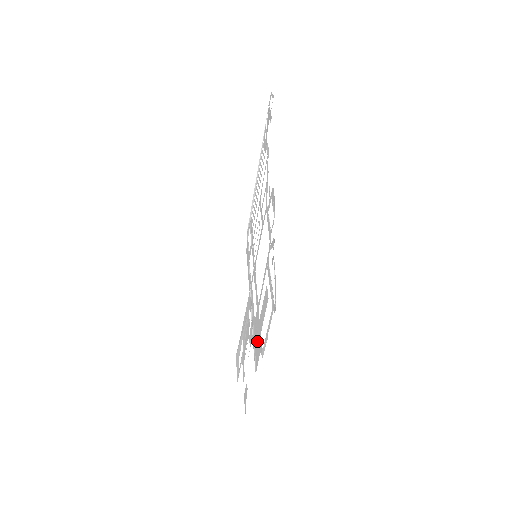
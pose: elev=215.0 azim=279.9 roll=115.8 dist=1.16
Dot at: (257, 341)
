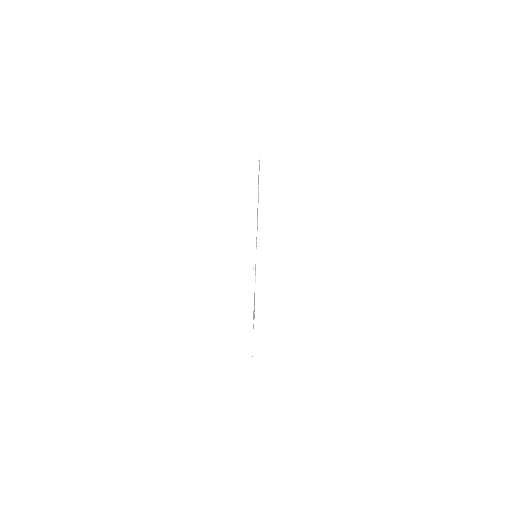
Dot at: occluded
